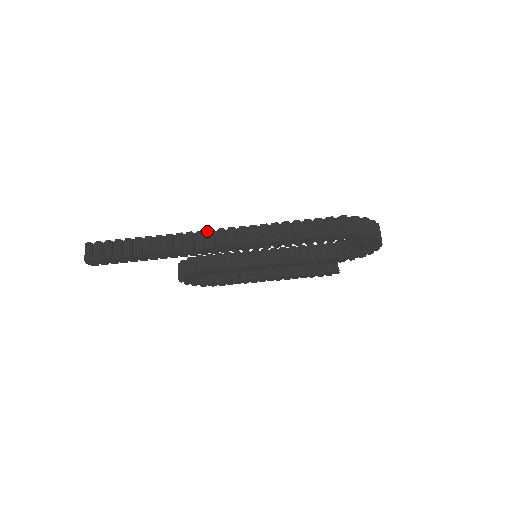
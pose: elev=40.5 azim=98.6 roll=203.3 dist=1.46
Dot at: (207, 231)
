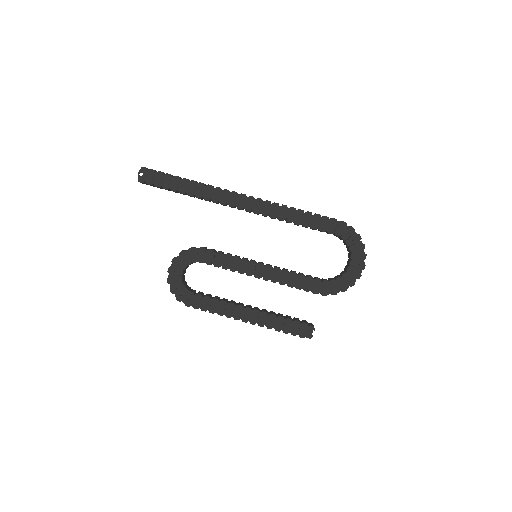
Dot at: occluded
